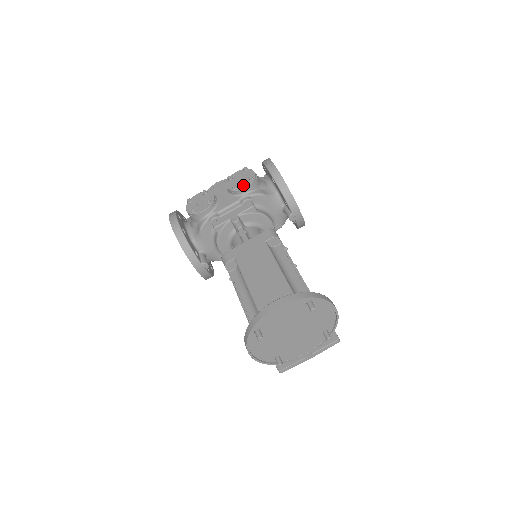
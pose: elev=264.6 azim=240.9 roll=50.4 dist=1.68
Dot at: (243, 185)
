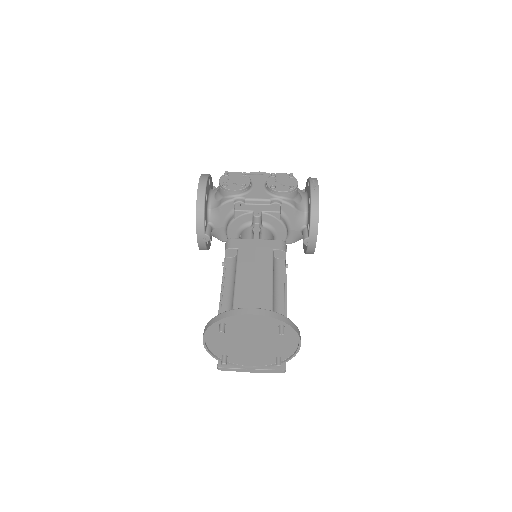
Dot at: (282, 188)
